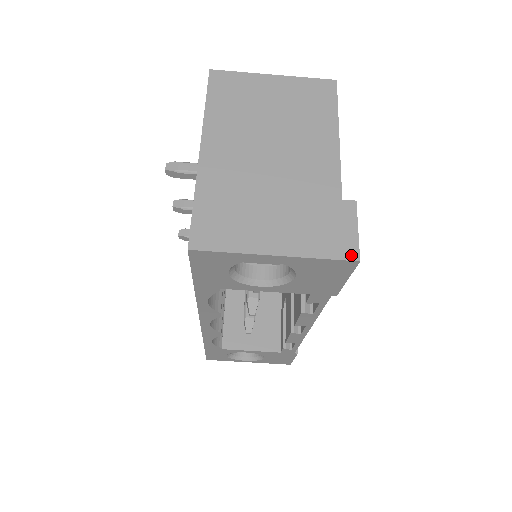
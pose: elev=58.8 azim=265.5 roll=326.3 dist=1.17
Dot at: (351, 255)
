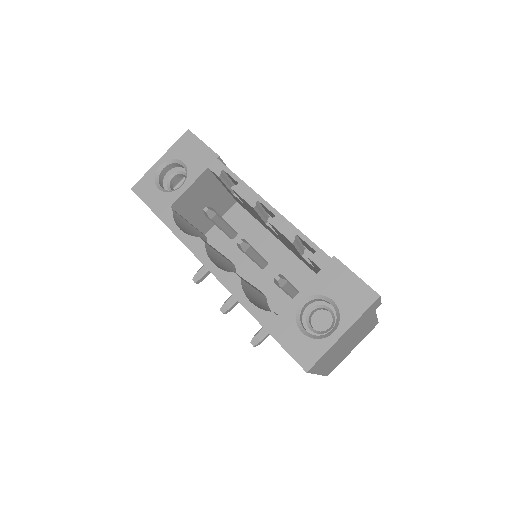
Dot at: (186, 134)
